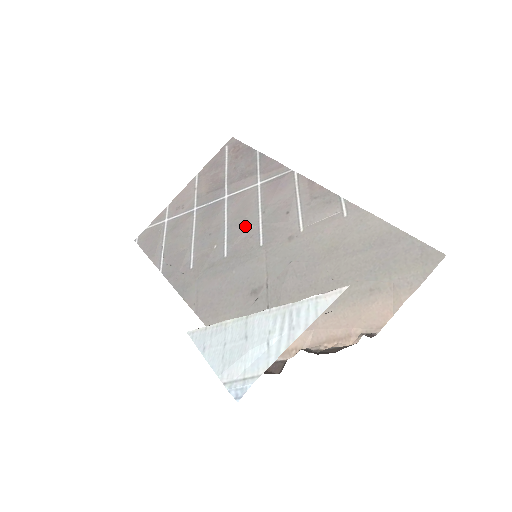
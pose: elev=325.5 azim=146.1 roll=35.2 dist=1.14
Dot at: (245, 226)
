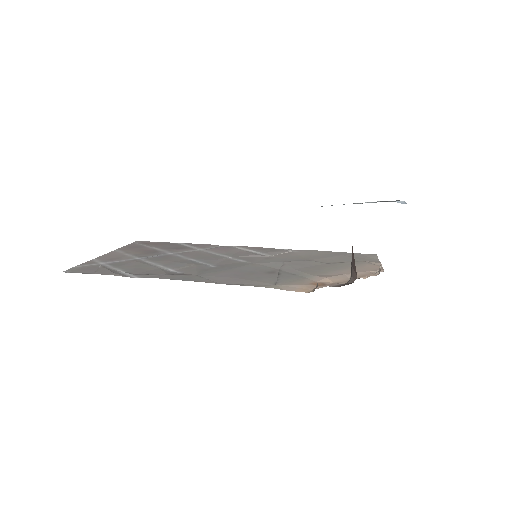
Dot at: (215, 258)
